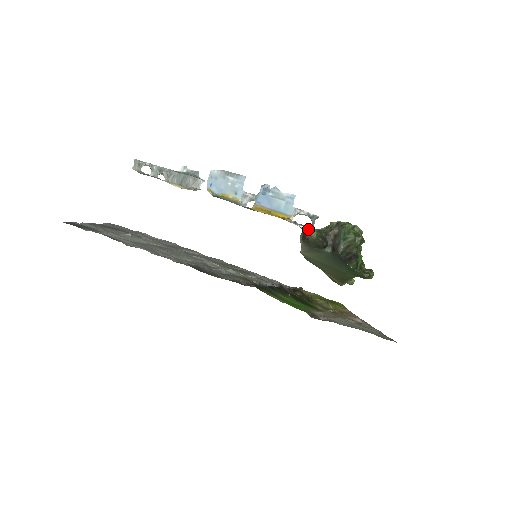
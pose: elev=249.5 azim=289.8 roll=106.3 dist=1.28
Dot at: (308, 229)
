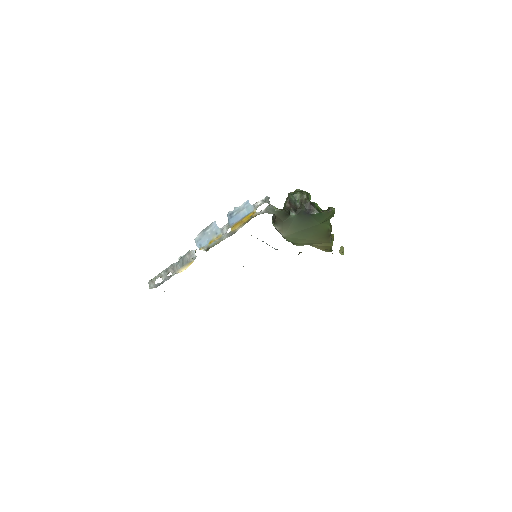
Dot at: (268, 206)
